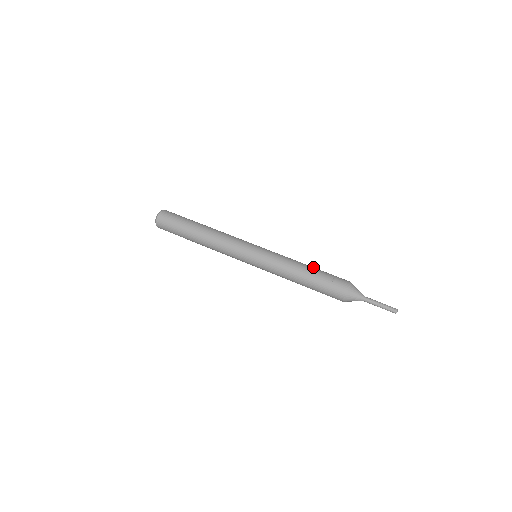
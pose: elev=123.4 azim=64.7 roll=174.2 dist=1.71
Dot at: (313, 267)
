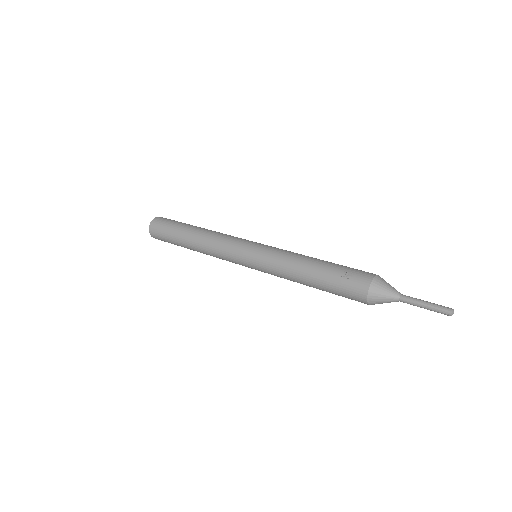
Dot at: (324, 261)
